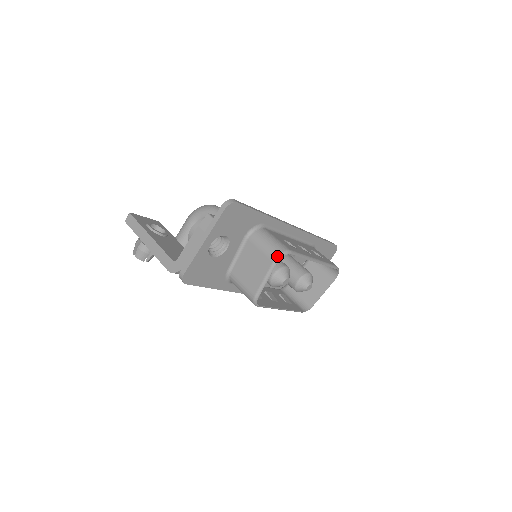
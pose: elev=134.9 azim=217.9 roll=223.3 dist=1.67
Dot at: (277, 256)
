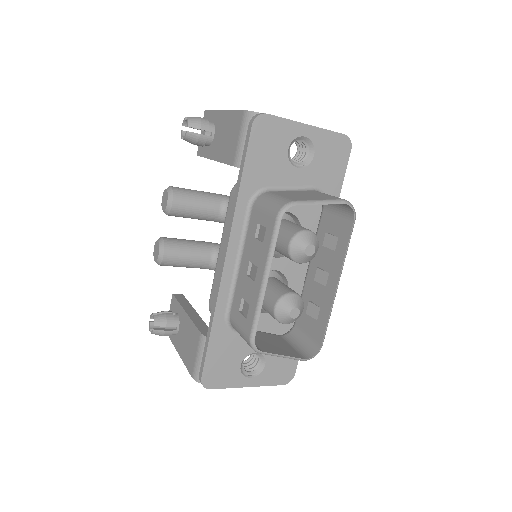
Dot at: occluded
